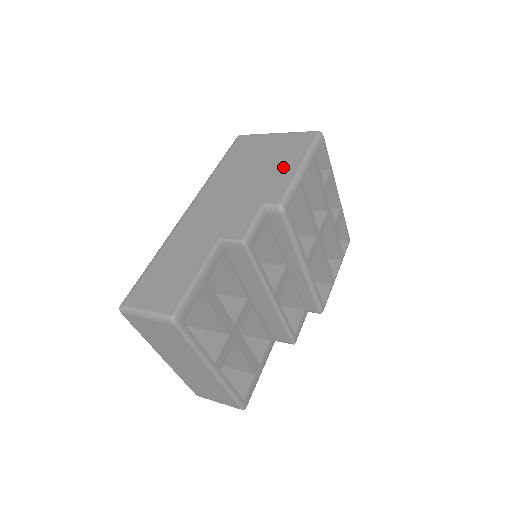
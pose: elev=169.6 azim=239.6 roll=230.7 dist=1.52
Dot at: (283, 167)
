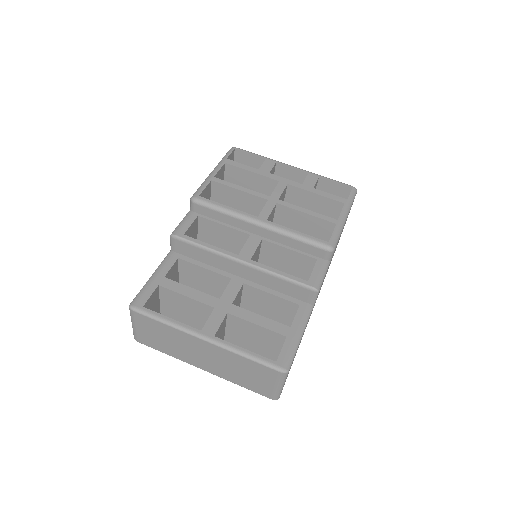
Dot at: occluded
